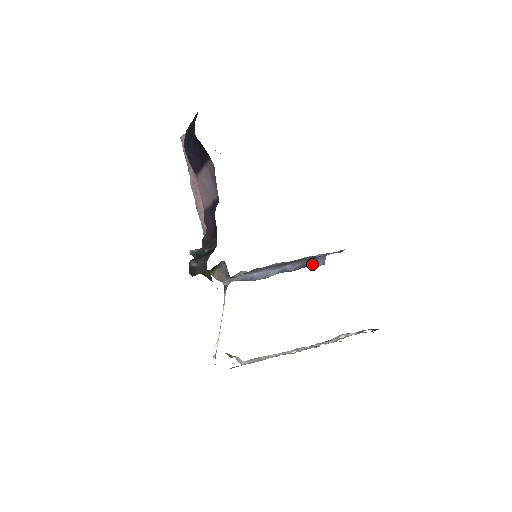
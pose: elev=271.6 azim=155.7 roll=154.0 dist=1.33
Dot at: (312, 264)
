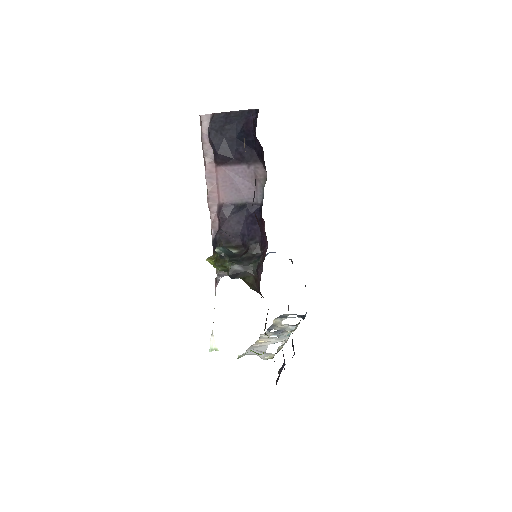
Dot at: occluded
